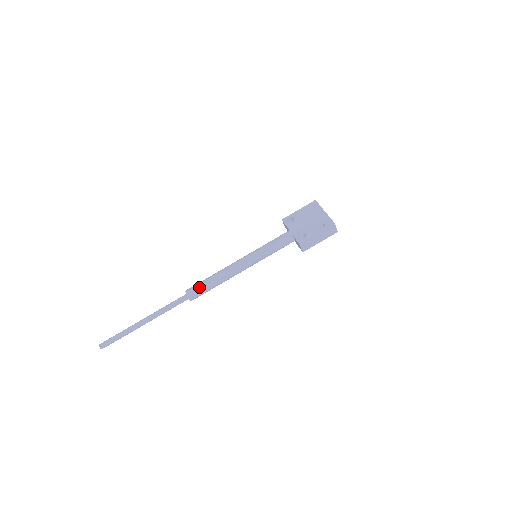
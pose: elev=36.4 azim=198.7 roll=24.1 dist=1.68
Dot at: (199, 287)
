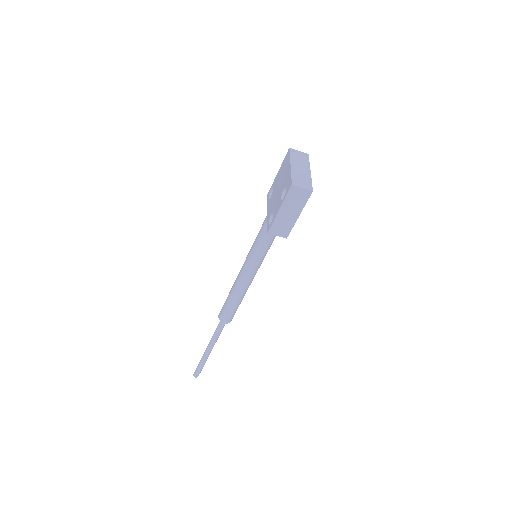
Dot at: (223, 308)
